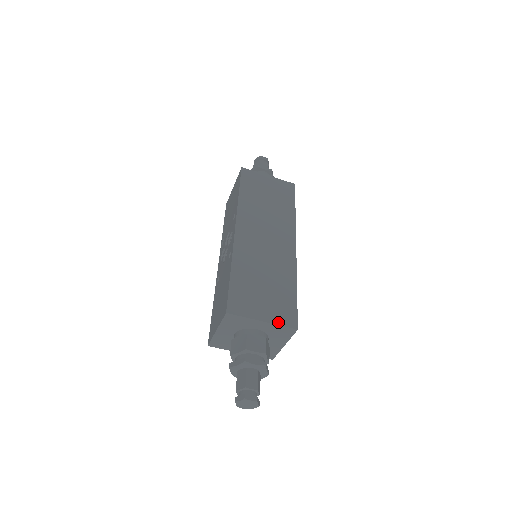
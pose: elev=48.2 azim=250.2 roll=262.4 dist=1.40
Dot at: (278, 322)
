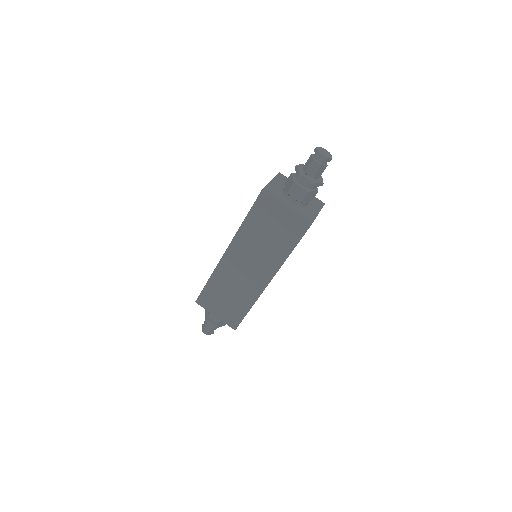
Dot at: occluded
